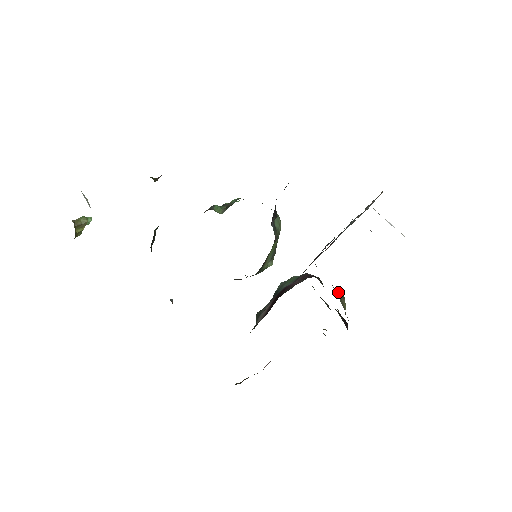
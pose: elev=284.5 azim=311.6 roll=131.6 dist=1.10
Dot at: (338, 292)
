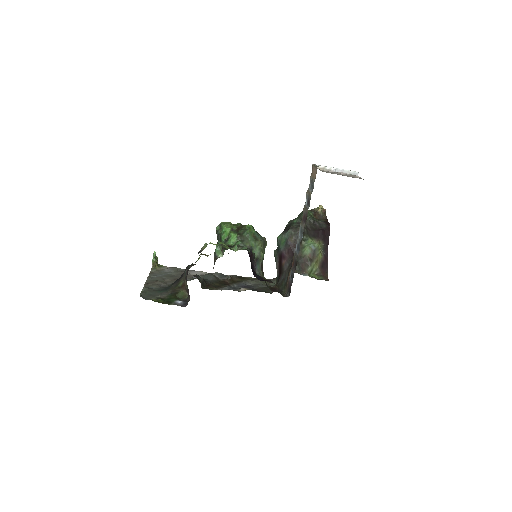
Dot at: (311, 268)
